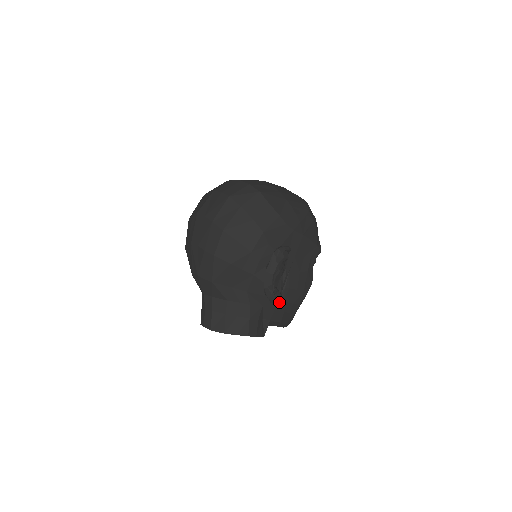
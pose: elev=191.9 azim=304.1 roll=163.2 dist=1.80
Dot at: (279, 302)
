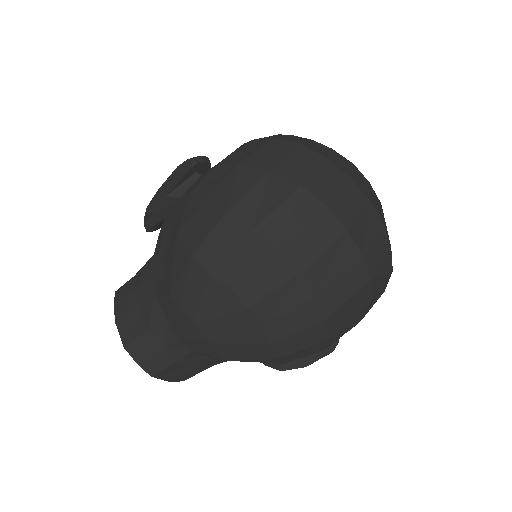
Dot at: occluded
